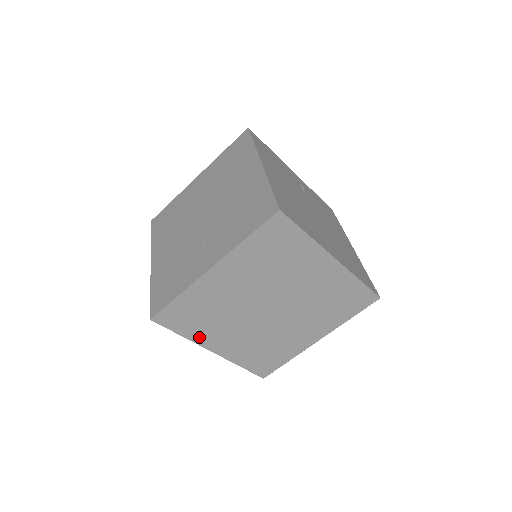
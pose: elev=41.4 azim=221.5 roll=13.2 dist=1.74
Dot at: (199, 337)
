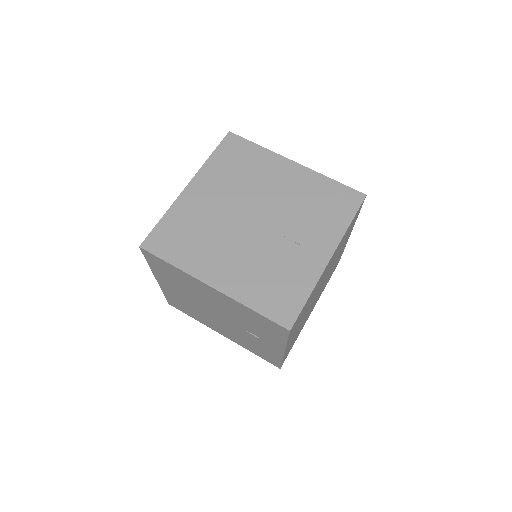
Dot at: occluded
